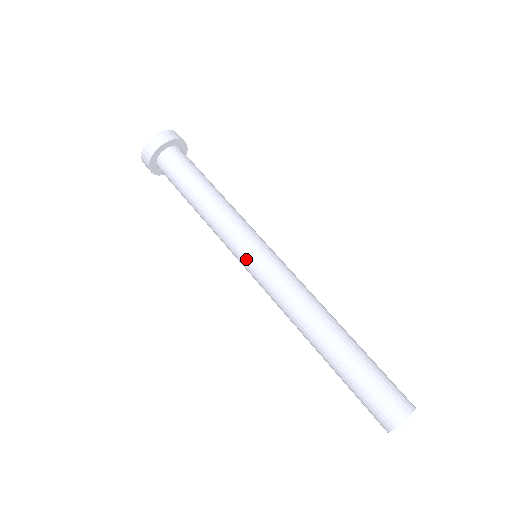
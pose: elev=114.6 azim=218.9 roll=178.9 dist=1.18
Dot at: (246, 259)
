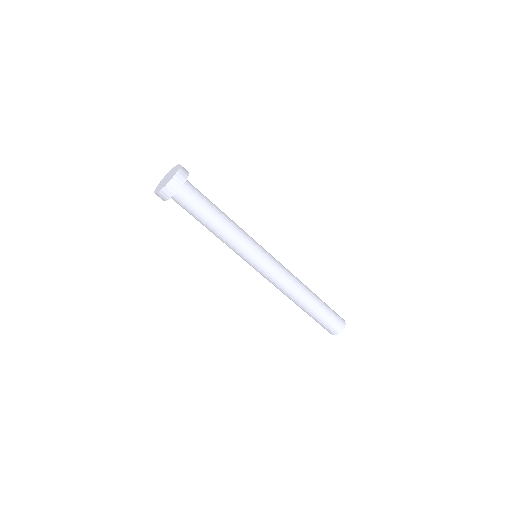
Dot at: (254, 264)
